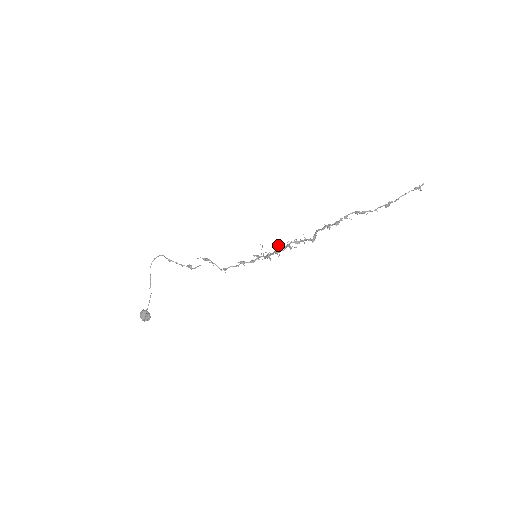
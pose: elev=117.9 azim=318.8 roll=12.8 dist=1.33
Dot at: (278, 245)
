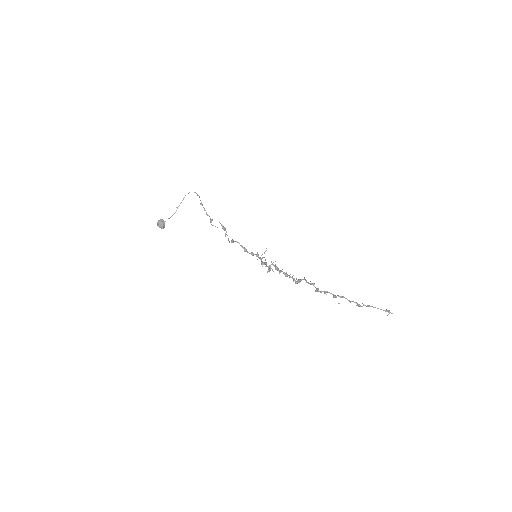
Dot at: occluded
